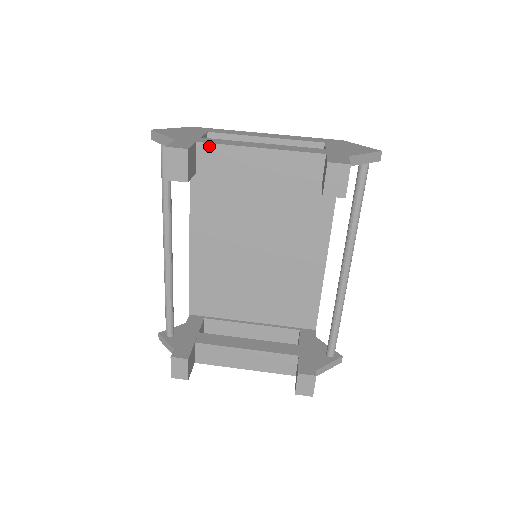
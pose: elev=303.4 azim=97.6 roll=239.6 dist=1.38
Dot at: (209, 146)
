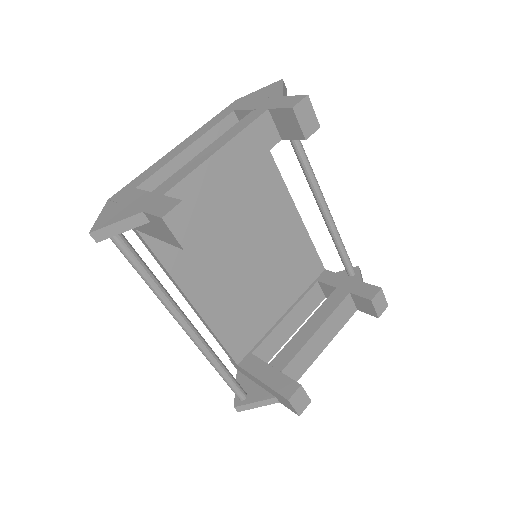
Dot at: (177, 188)
